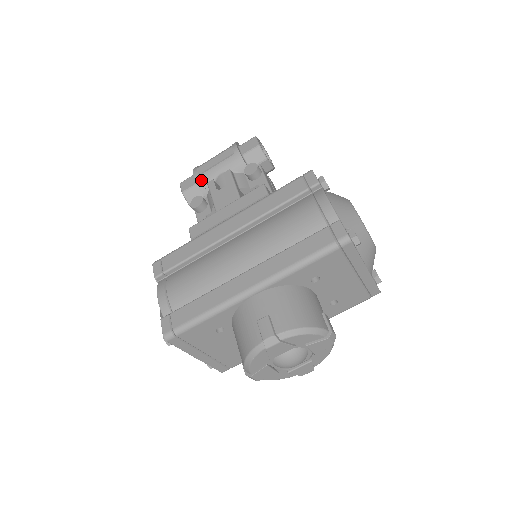
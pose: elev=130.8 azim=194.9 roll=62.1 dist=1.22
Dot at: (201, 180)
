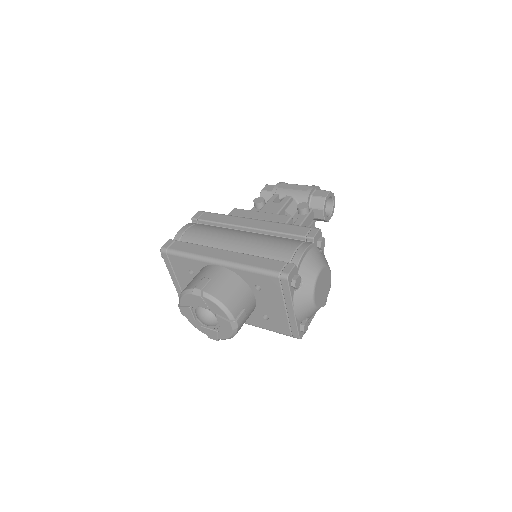
Dot at: (276, 191)
